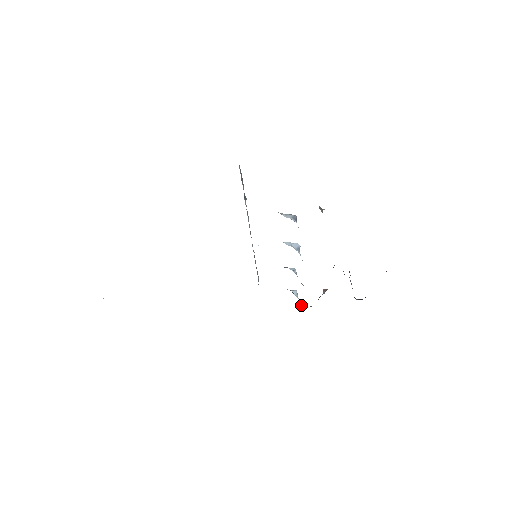
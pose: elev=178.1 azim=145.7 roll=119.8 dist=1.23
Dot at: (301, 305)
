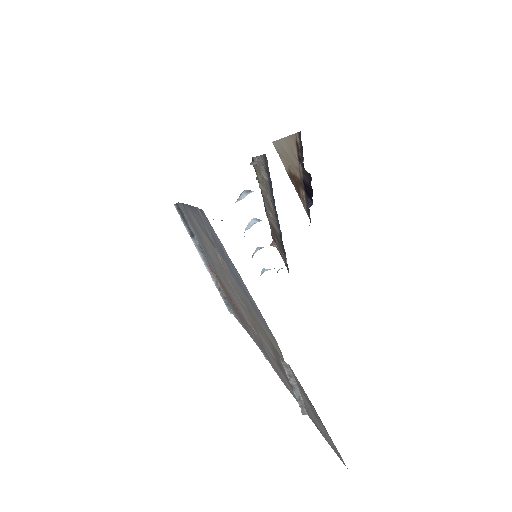
Dot at: occluded
